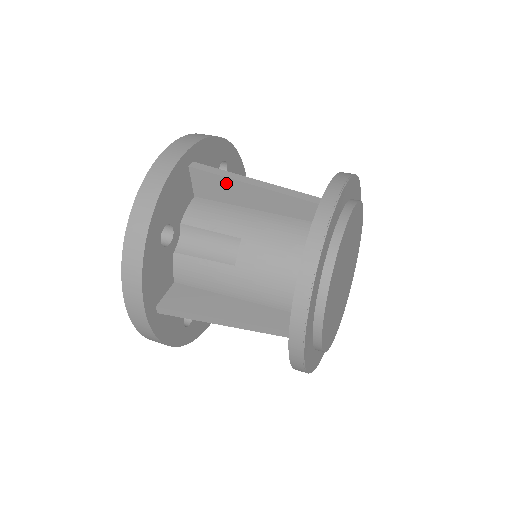
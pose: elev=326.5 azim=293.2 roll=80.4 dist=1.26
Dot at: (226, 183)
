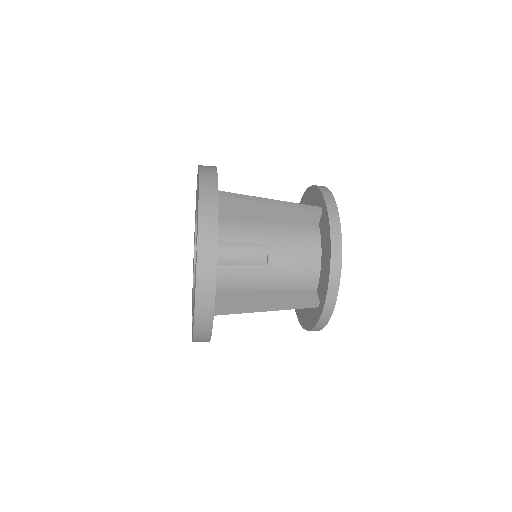
Dot at: occluded
